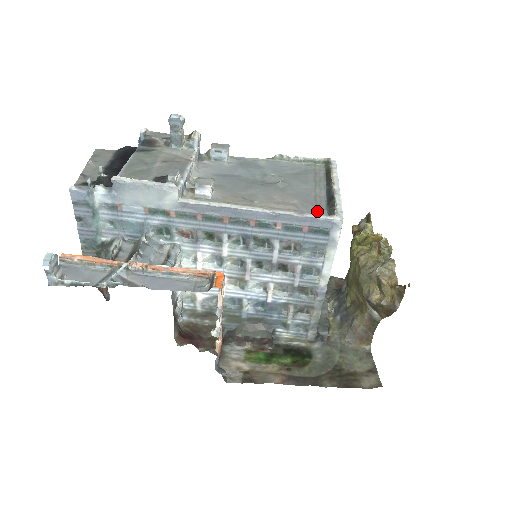
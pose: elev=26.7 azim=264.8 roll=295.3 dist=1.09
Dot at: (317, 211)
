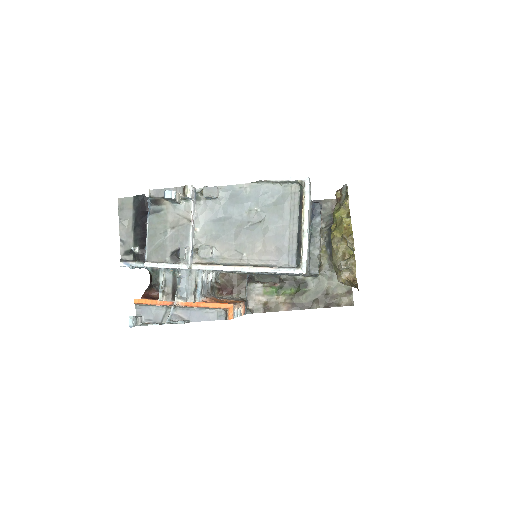
Dot at: (289, 259)
